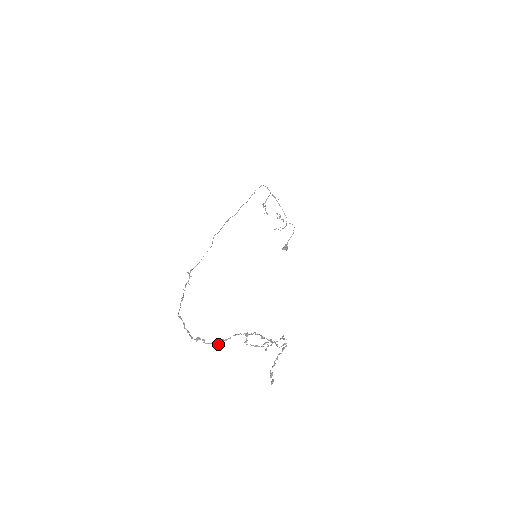
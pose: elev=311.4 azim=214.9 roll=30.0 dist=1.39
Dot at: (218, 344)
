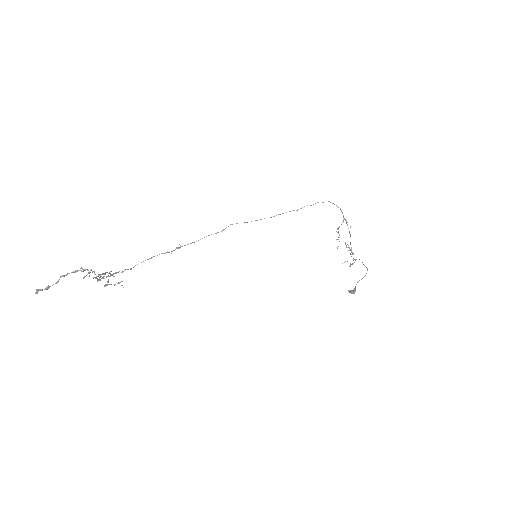
Dot at: (98, 280)
